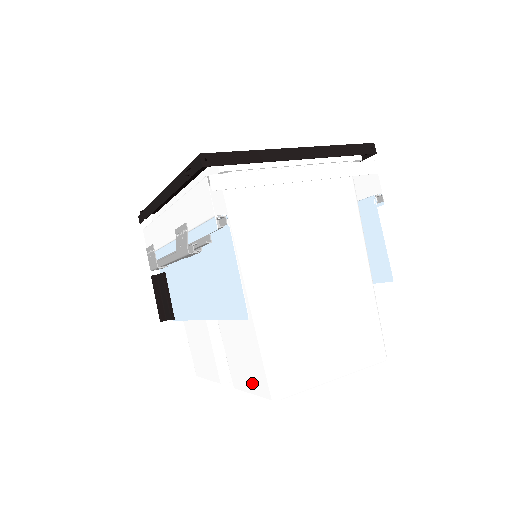
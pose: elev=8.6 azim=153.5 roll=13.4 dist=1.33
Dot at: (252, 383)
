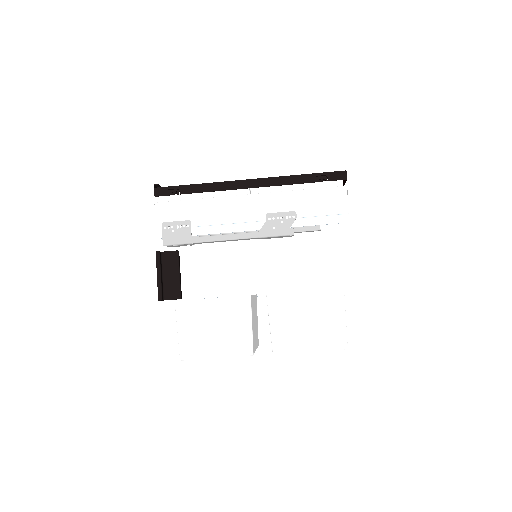
Dot at: (316, 341)
